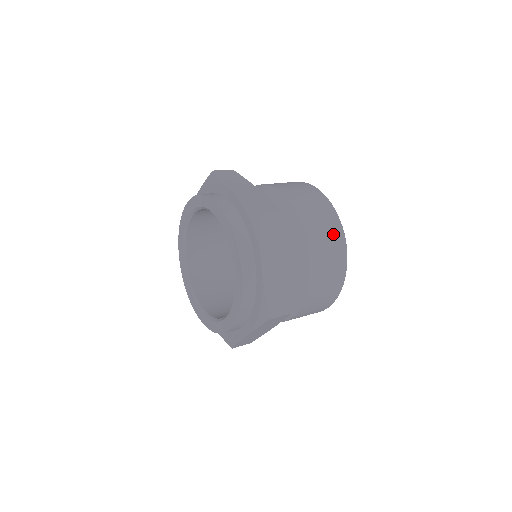
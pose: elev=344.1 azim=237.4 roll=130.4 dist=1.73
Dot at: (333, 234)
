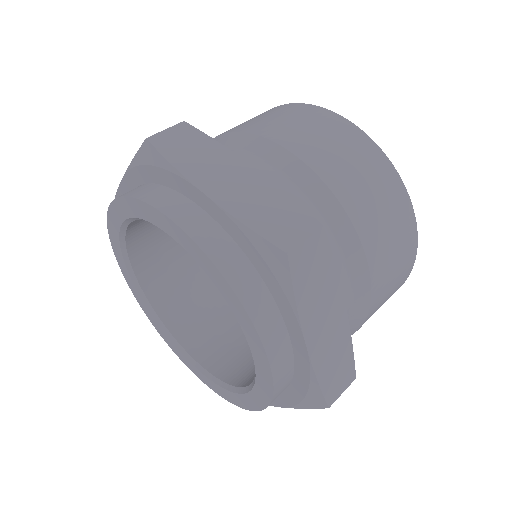
Dot at: (396, 211)
